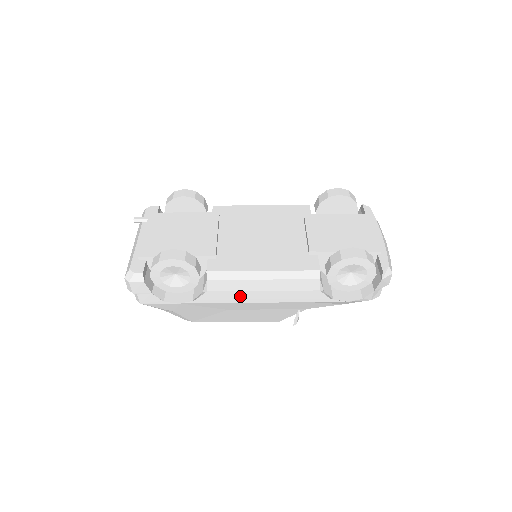
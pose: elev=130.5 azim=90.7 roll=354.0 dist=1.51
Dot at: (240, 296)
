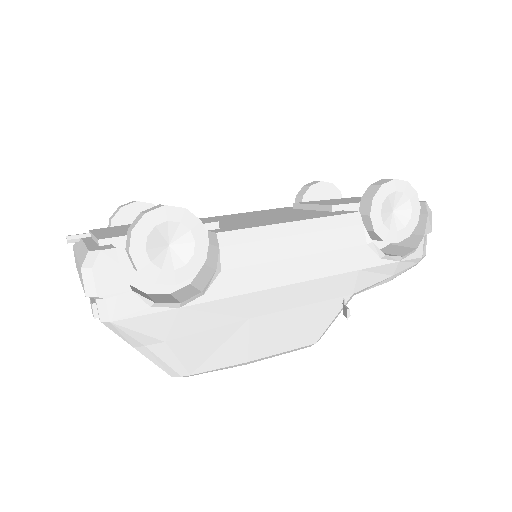
Dot at: (269, 273)
